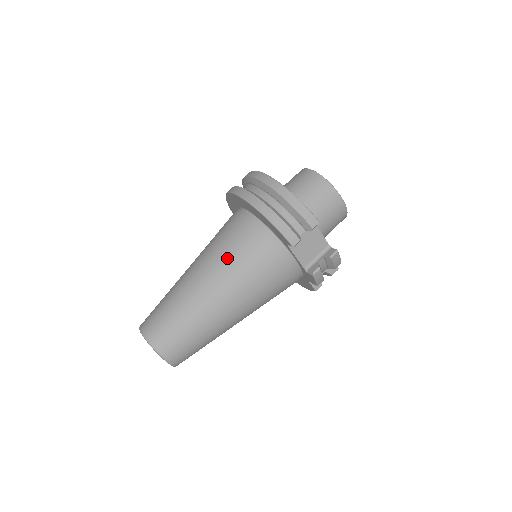
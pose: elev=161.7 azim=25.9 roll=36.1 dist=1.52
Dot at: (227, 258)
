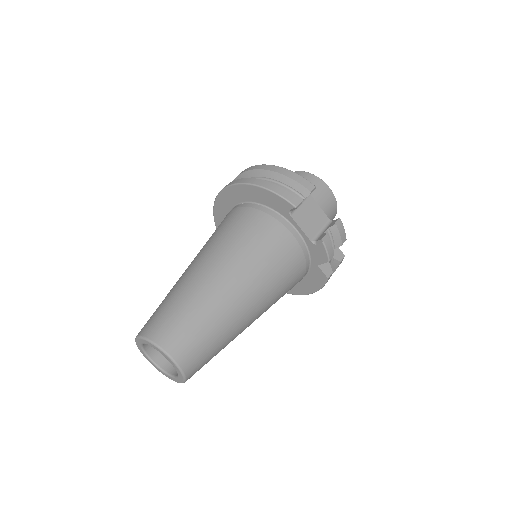
Dot at: (228, 239)
